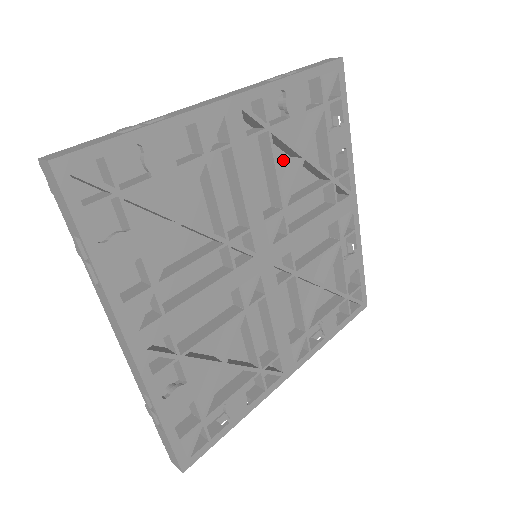
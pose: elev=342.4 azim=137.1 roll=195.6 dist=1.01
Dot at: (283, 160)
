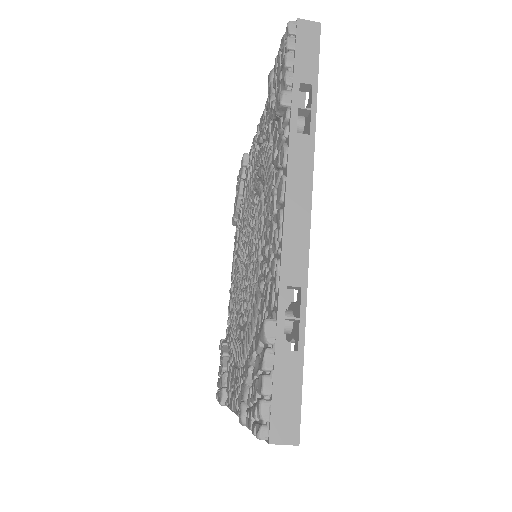
Dot at: occluded
